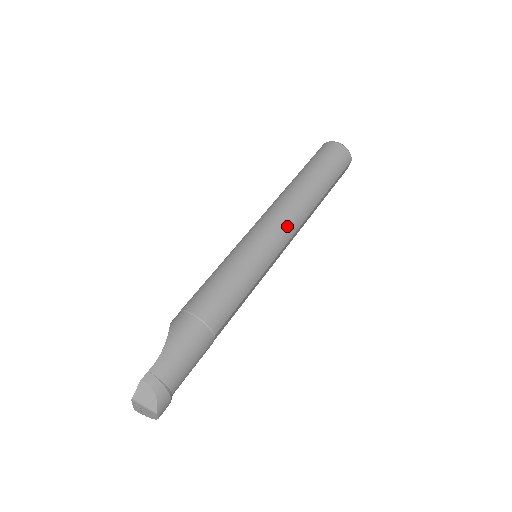
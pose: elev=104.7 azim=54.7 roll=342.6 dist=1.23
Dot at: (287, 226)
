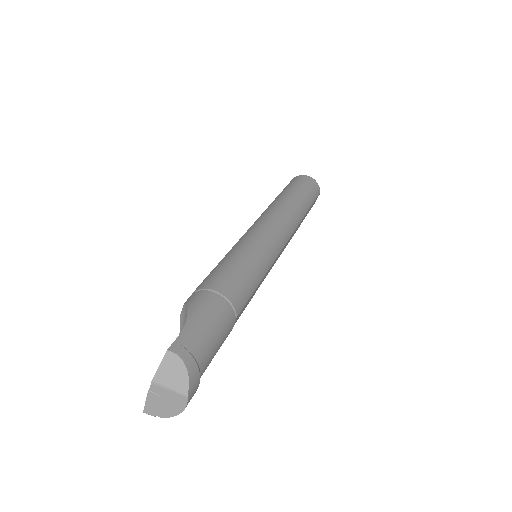
Dot at: (284, 228)
